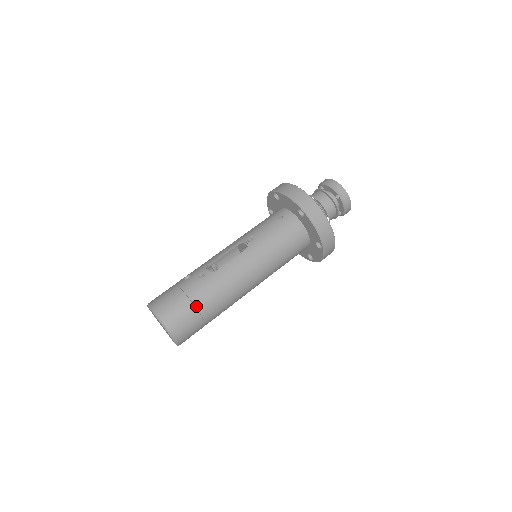
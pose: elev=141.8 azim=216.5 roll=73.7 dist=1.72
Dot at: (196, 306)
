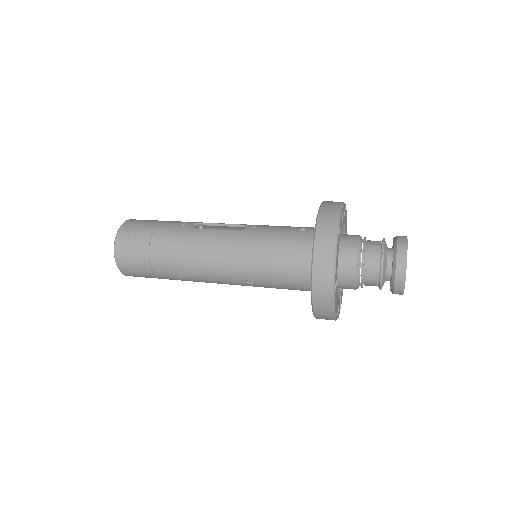
Dot at: (151, 242)
